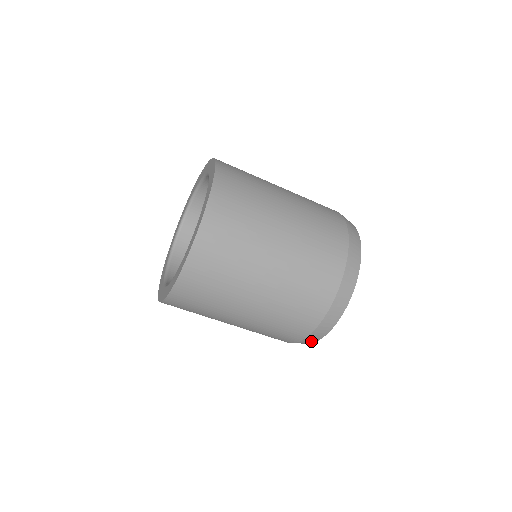
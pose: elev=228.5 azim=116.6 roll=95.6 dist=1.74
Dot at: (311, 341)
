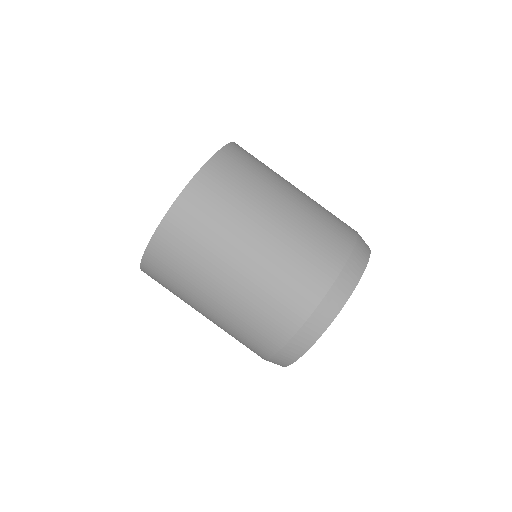
Dot at: (328, 315)
